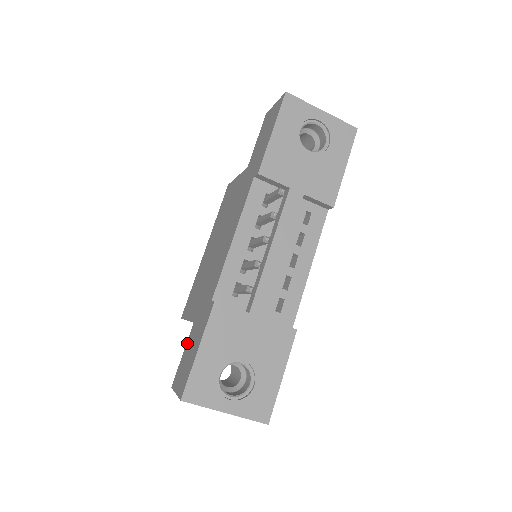
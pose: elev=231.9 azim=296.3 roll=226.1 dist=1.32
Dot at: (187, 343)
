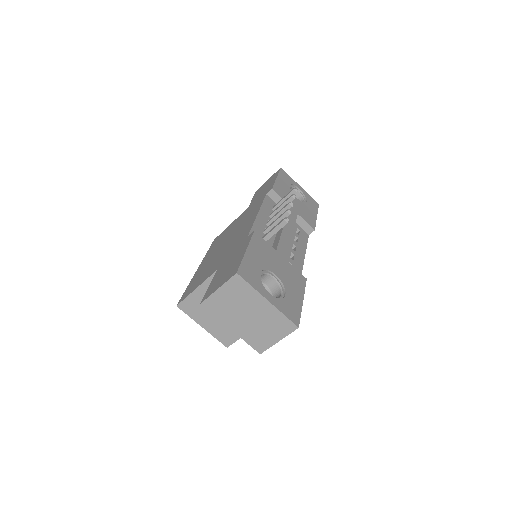
Dot at: (214, 277)
